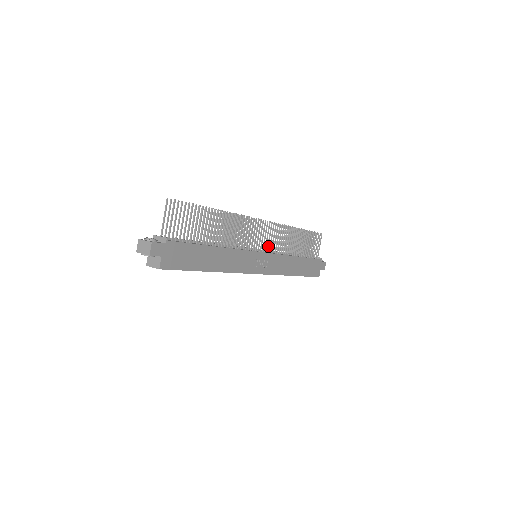
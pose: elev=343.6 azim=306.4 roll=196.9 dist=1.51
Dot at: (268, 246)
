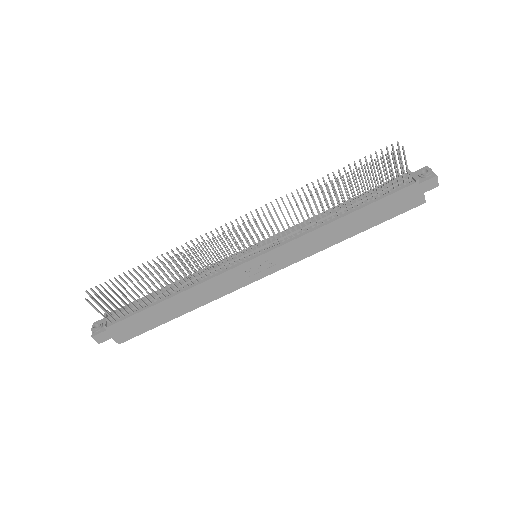
Dot at: (266, 242)
